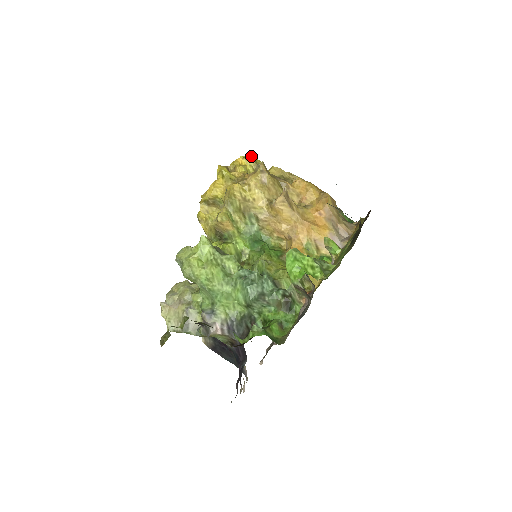
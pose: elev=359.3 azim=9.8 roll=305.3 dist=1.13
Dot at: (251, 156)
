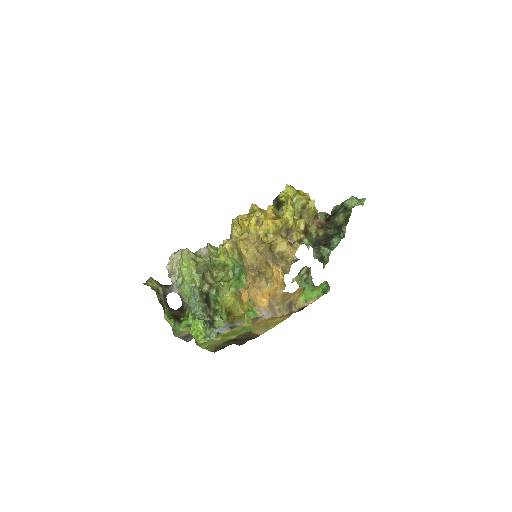
Dot at: (283, 222)
